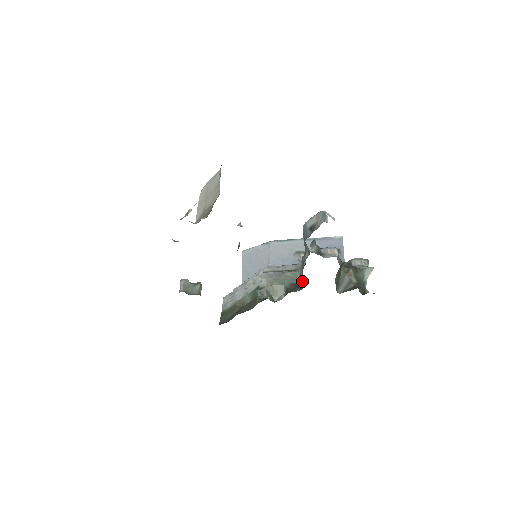
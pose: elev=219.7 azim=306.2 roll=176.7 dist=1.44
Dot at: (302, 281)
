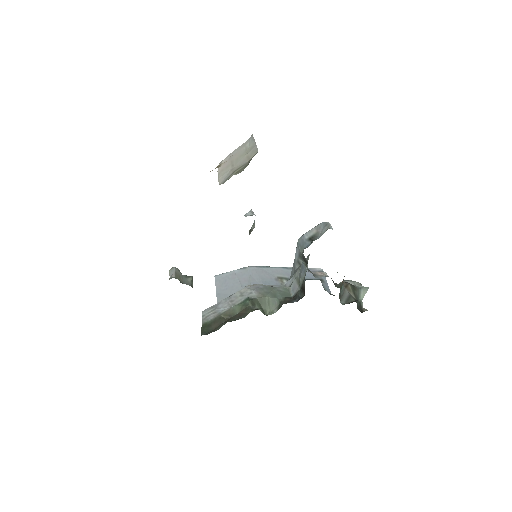
Dot at: (301, 291)
